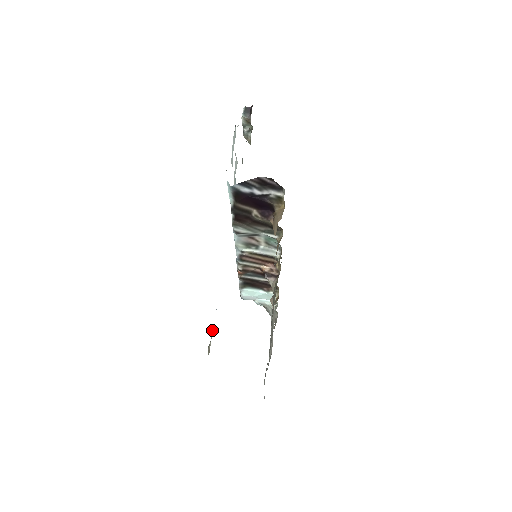
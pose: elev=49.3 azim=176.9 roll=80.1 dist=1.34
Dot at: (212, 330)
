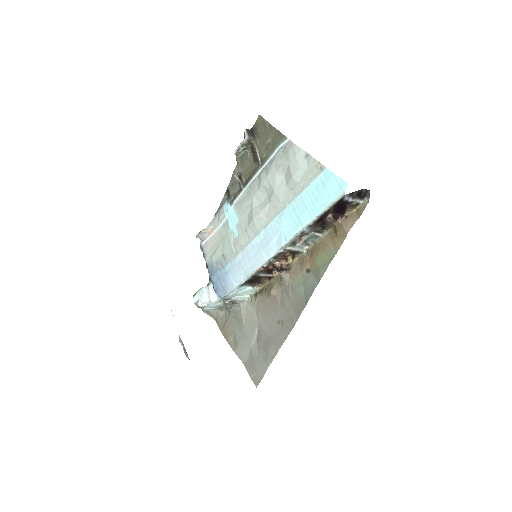
Dot at: (179, 336)
